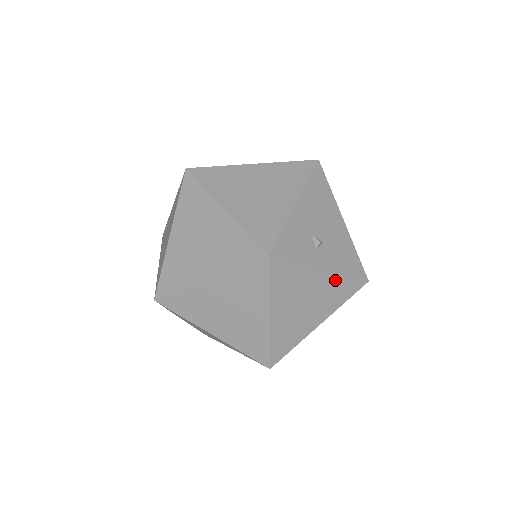
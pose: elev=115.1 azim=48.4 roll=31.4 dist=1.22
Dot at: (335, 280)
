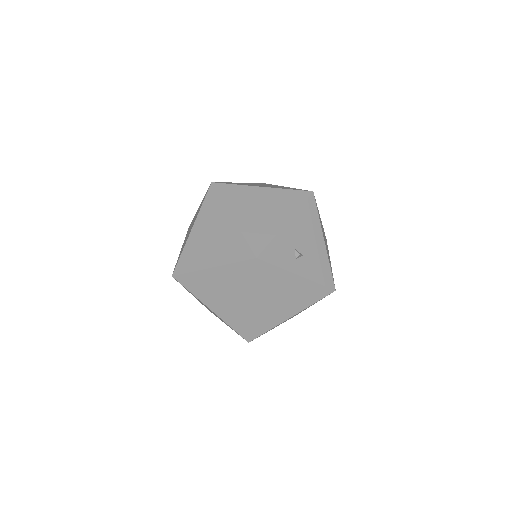
Dot at: (307, 285)
